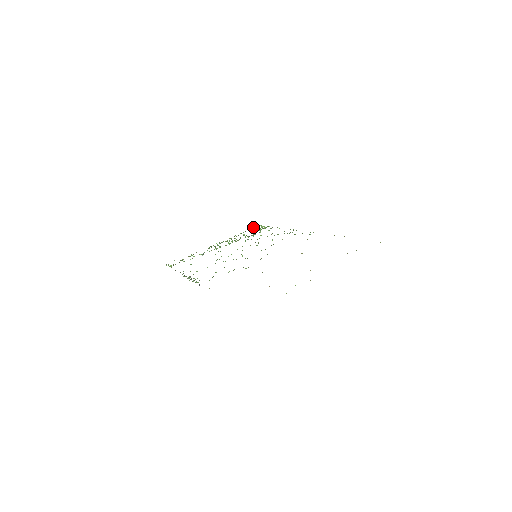
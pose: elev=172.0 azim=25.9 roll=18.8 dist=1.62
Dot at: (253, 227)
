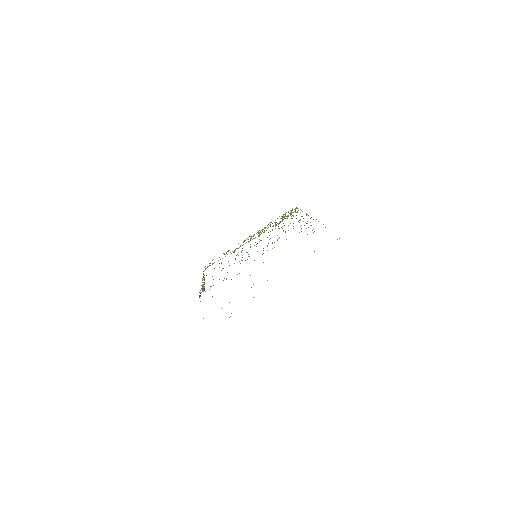
Dot at: occluded
